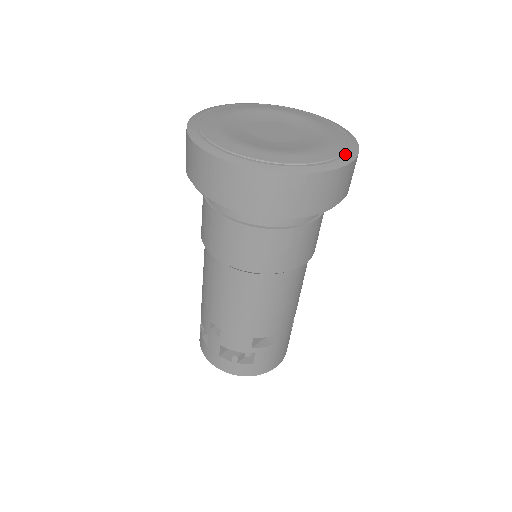
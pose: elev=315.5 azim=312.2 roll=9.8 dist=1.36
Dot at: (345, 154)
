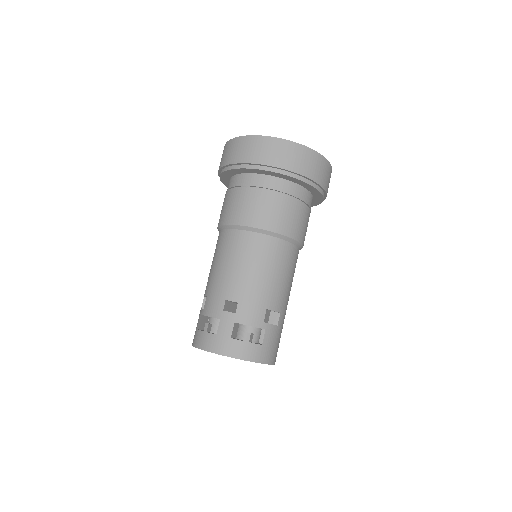
Dot at: occluded
